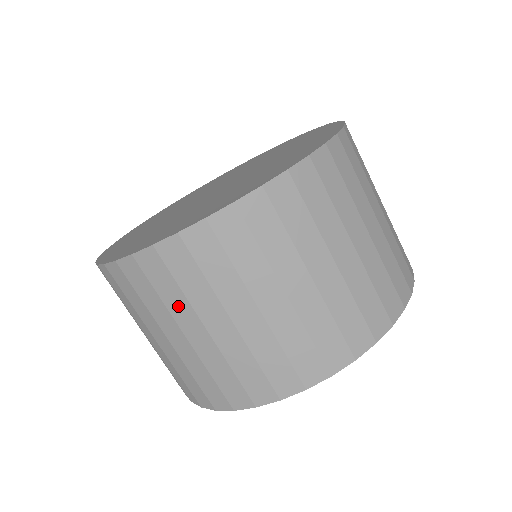
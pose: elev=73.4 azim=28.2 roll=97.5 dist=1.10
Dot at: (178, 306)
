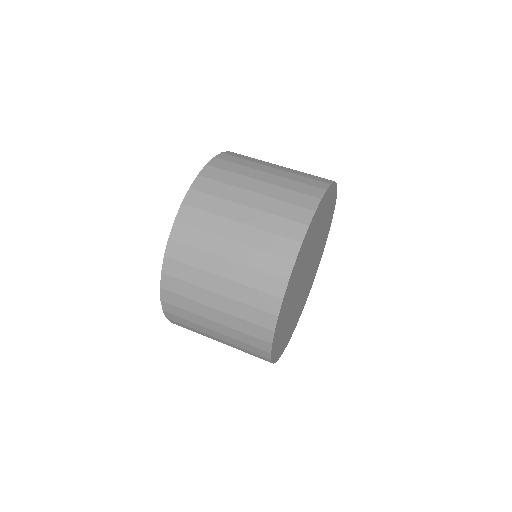
Dot at: (203, 261)
